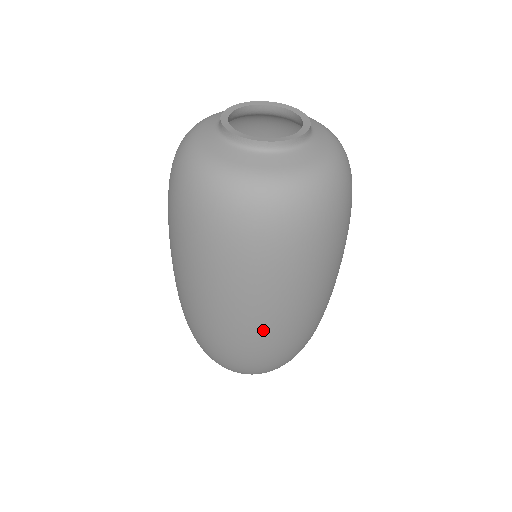
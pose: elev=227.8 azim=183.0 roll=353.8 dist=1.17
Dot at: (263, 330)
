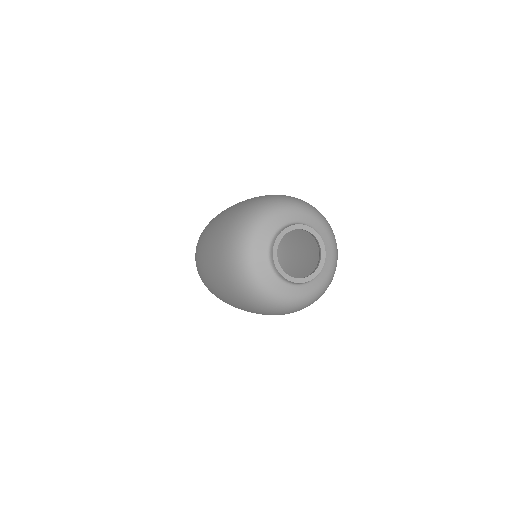
Dot at: occluded
